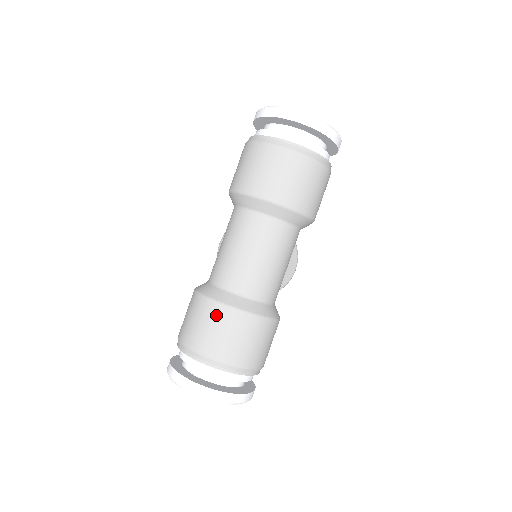
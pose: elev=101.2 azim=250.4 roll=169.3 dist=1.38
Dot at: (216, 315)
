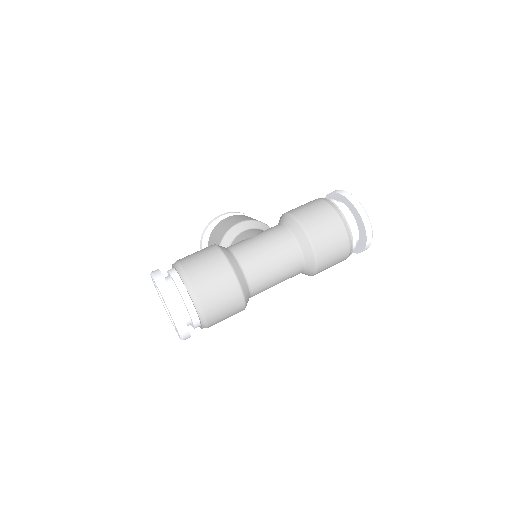
Dot at: (228, 282)
